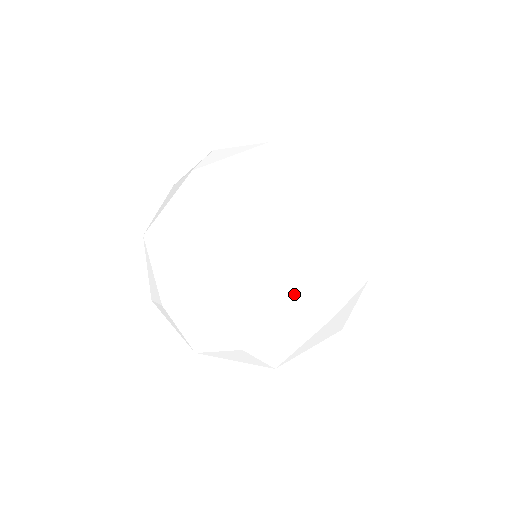
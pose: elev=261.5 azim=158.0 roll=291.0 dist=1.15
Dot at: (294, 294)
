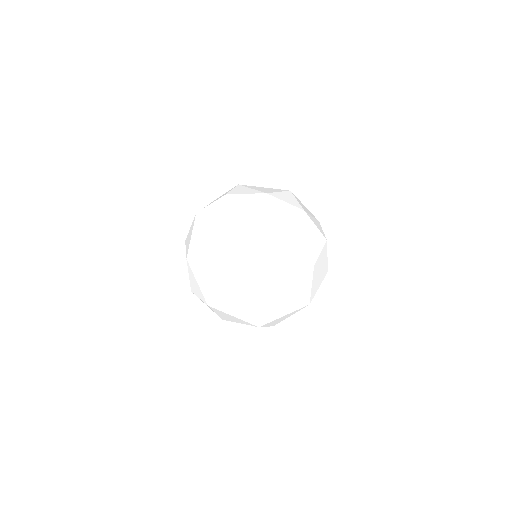
Dot at: (290, 299)
